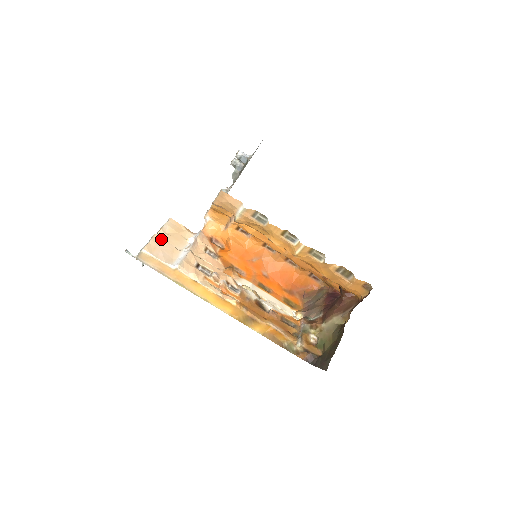
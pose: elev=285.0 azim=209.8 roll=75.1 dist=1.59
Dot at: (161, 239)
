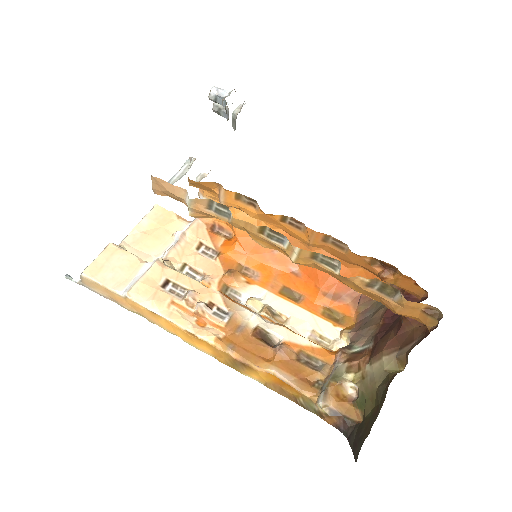
Dot at: (117, 249)
